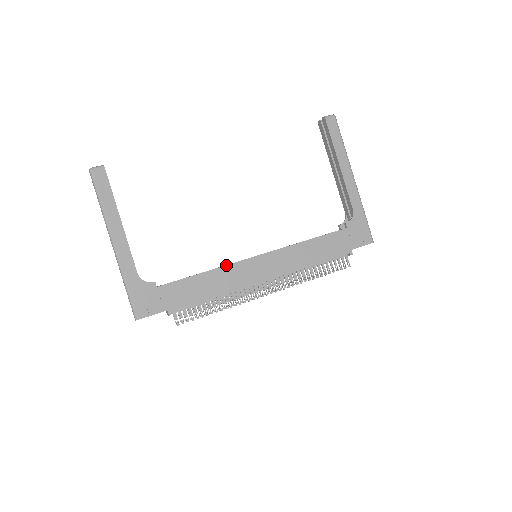
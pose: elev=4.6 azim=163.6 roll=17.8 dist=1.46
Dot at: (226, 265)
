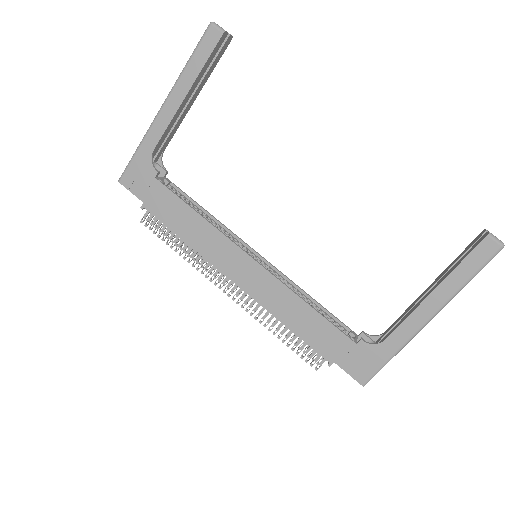
Dot at: occluded
